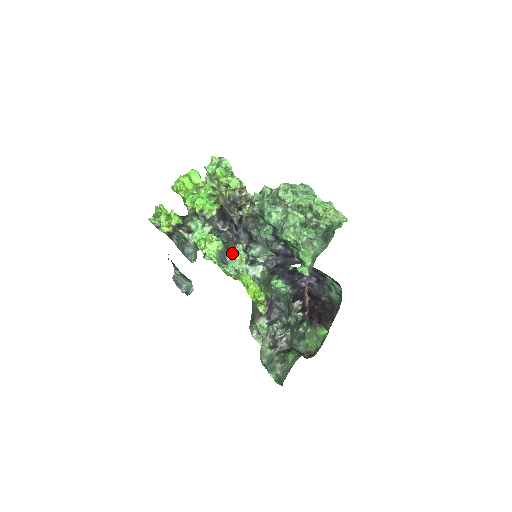
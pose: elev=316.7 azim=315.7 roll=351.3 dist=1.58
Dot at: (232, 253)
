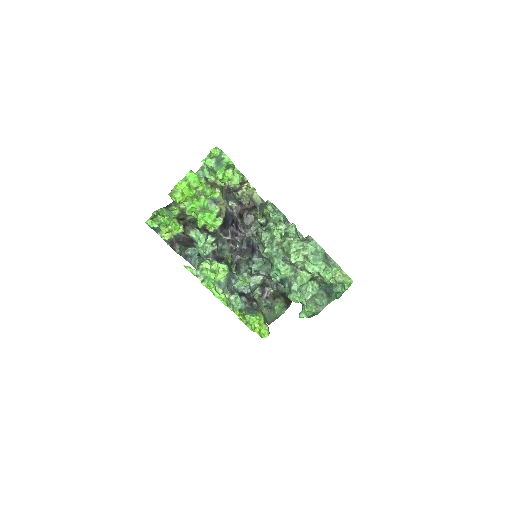
Dot at: (235, 266)
